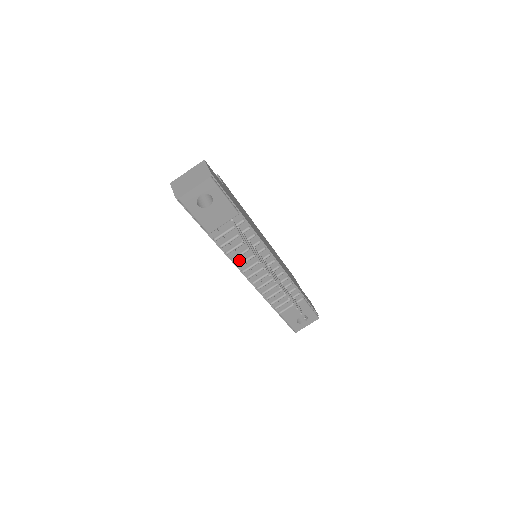
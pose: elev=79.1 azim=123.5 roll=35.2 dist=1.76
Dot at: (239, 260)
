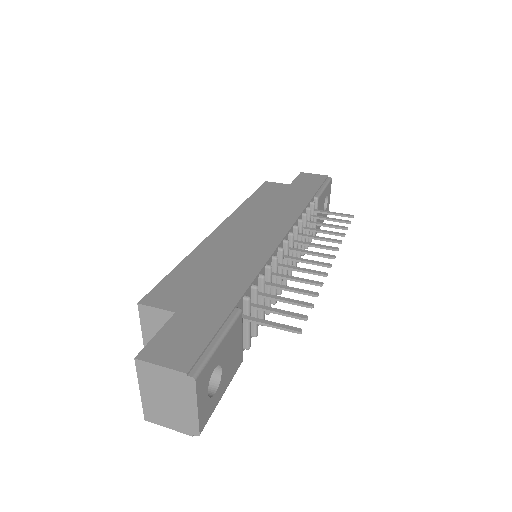
Dot at: occluded
